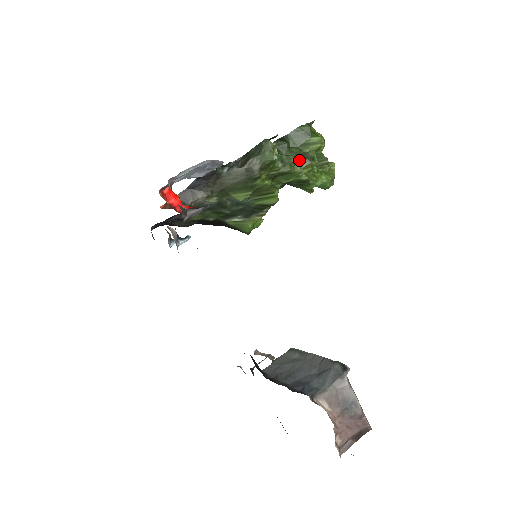
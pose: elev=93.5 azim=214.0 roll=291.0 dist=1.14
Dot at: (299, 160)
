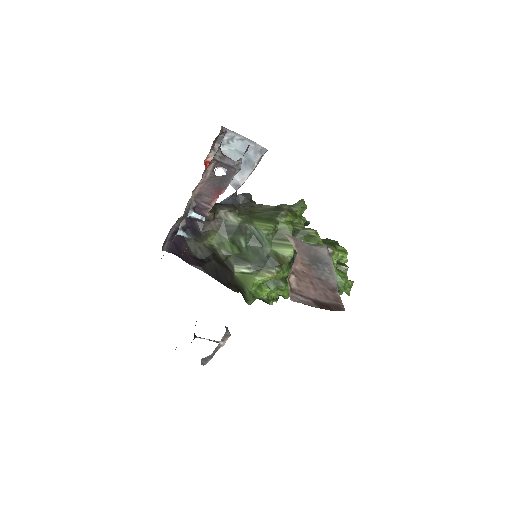
Dot at: occluded
